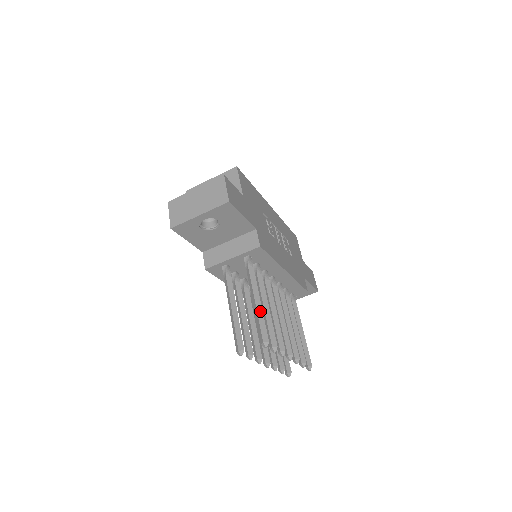
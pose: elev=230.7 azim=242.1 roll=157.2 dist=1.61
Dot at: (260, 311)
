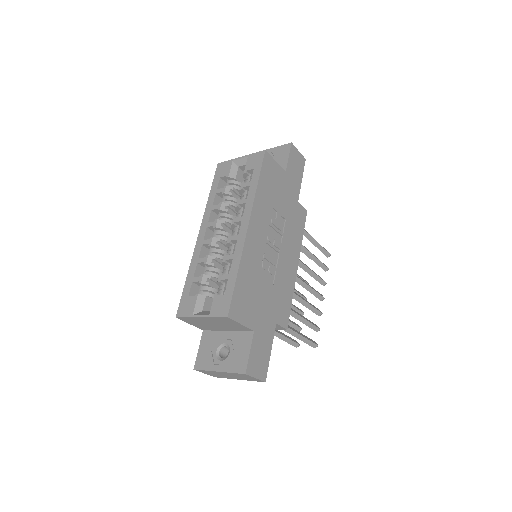
Dot at: (304, 339)
